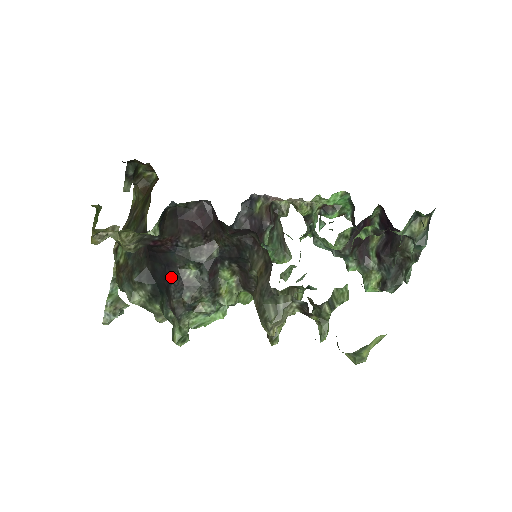
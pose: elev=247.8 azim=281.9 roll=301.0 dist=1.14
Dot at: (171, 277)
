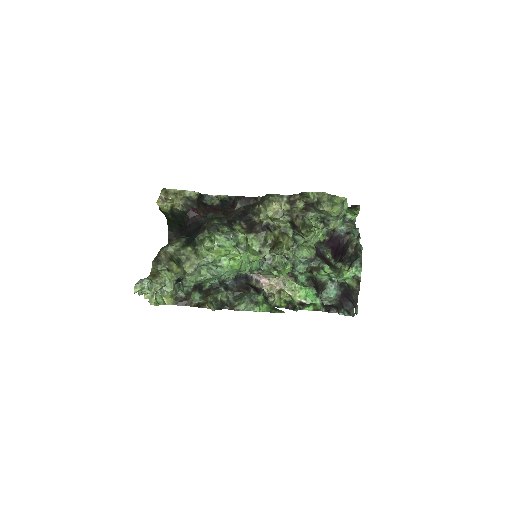
Dot at: occluded
